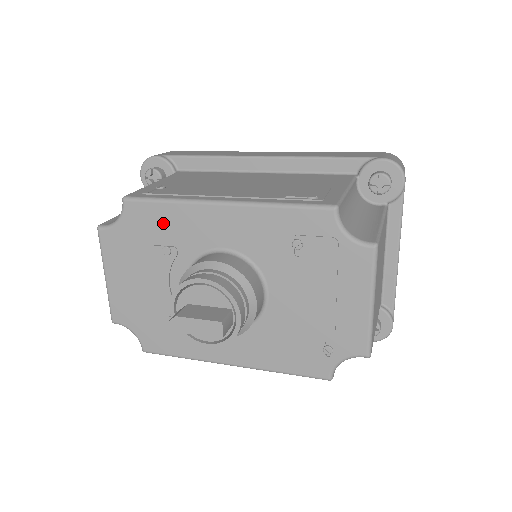
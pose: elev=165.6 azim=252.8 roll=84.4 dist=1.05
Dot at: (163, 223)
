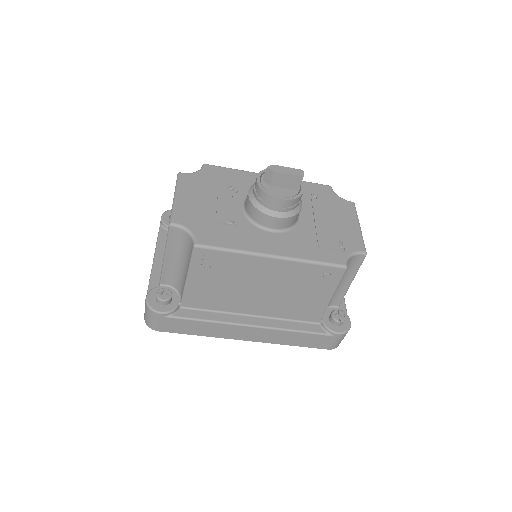
Dot at: (230, 177)
